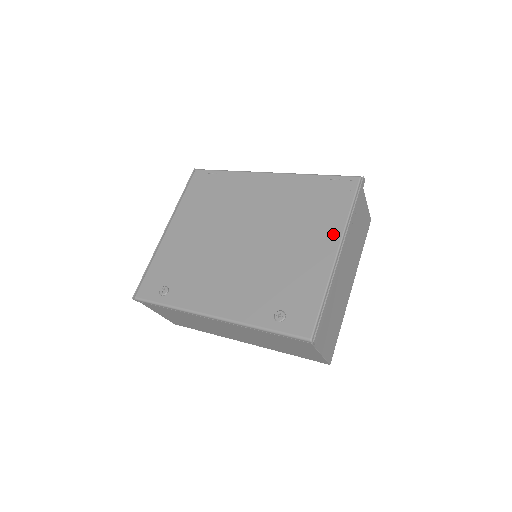
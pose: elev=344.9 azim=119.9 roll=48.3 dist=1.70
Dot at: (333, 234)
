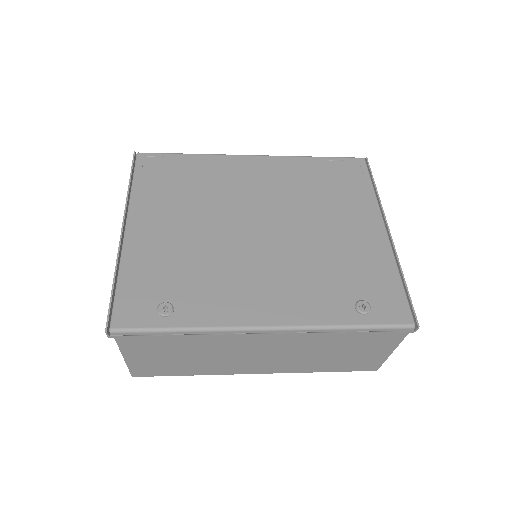
Dot at: (370, 212)
